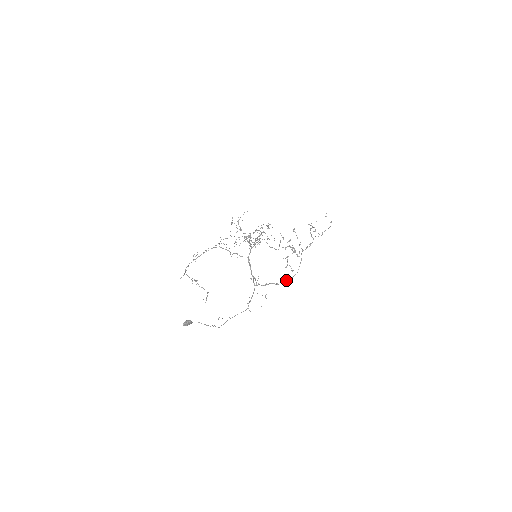
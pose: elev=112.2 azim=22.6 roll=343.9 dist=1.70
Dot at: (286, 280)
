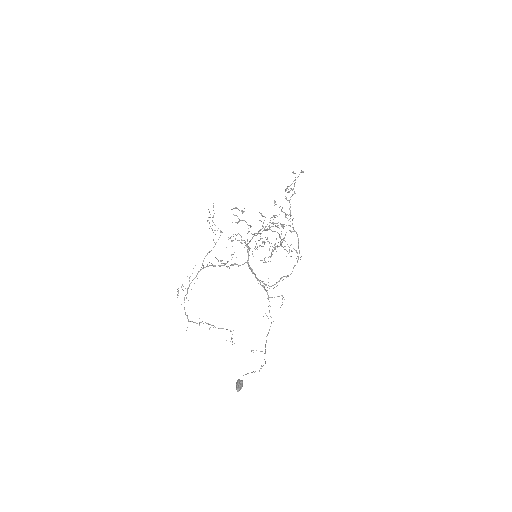
Dot at: occluded
